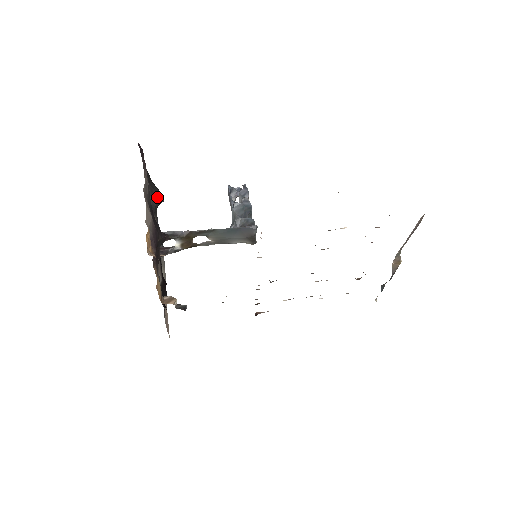
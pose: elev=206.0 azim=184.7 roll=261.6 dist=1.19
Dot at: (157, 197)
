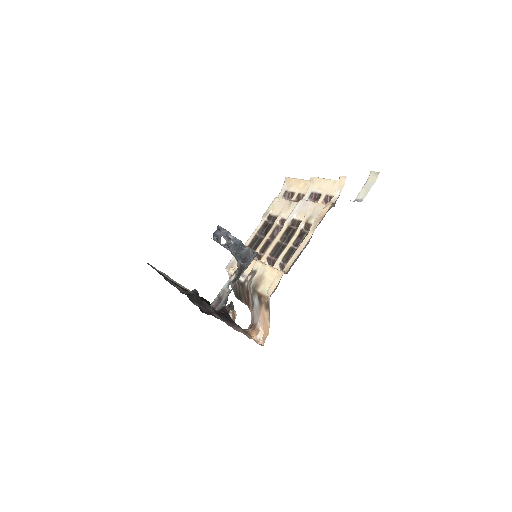
Dot at: (199, 298)
